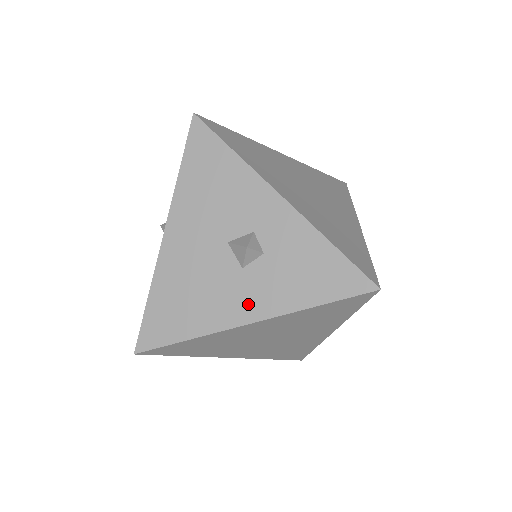
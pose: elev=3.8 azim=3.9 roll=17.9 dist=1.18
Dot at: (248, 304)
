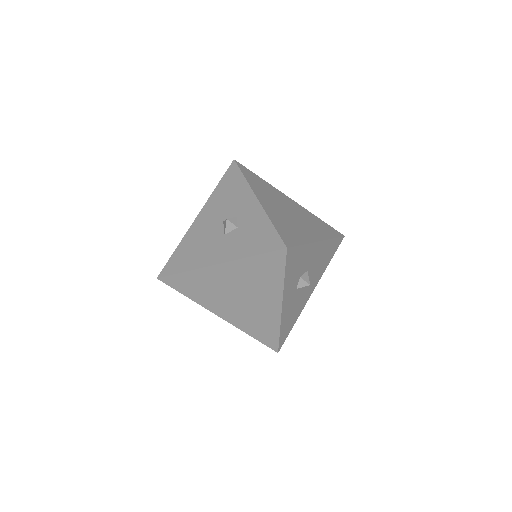
Dot at: (220, 254)
